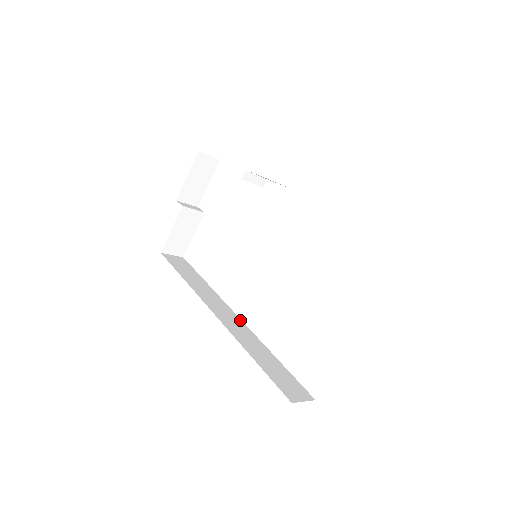
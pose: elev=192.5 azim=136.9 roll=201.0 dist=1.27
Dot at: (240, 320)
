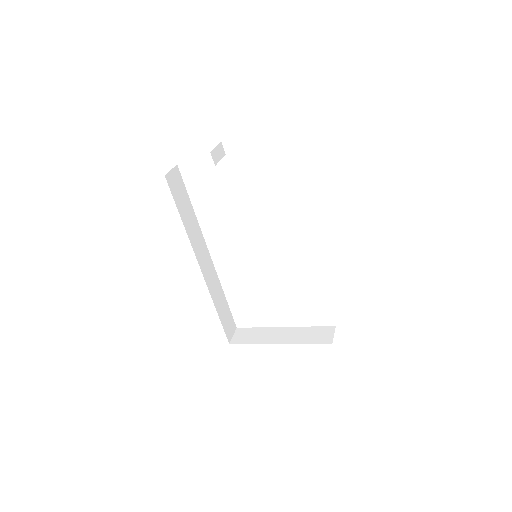
Dot at: (211, 260)
